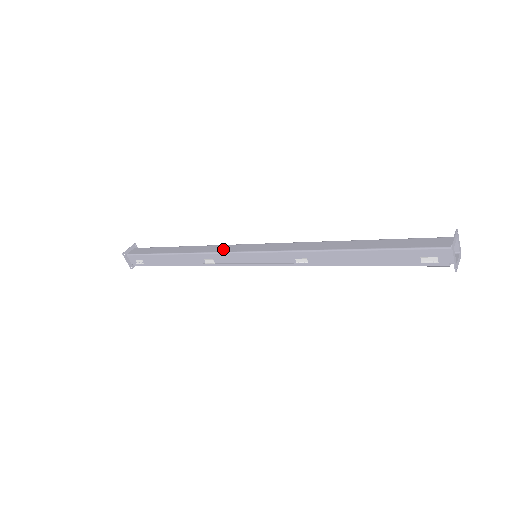
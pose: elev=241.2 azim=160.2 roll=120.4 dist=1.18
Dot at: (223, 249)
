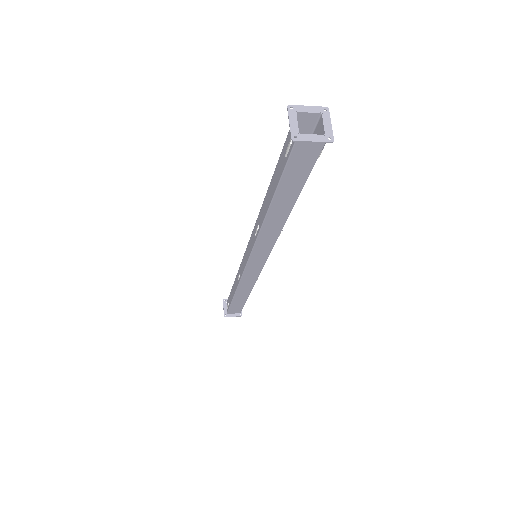
Dot at: occluded
